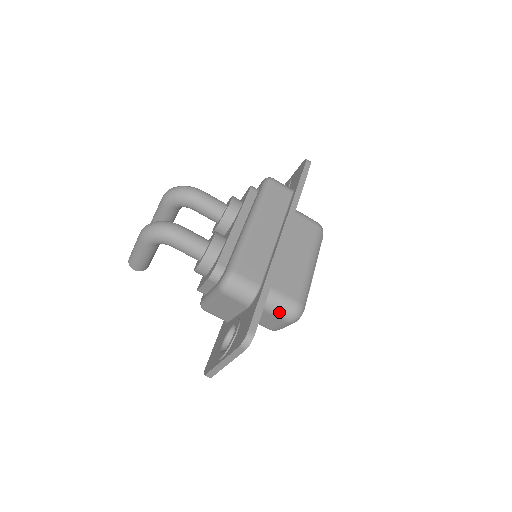
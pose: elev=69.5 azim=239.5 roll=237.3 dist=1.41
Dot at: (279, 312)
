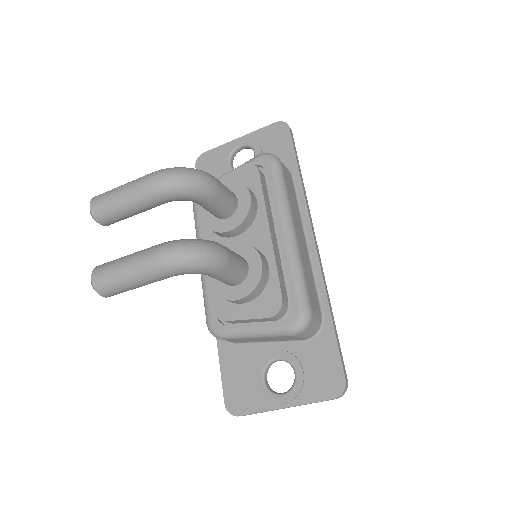
Dot at: occluded
